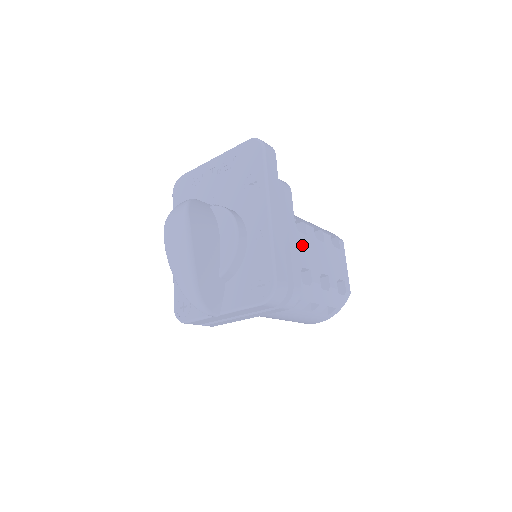
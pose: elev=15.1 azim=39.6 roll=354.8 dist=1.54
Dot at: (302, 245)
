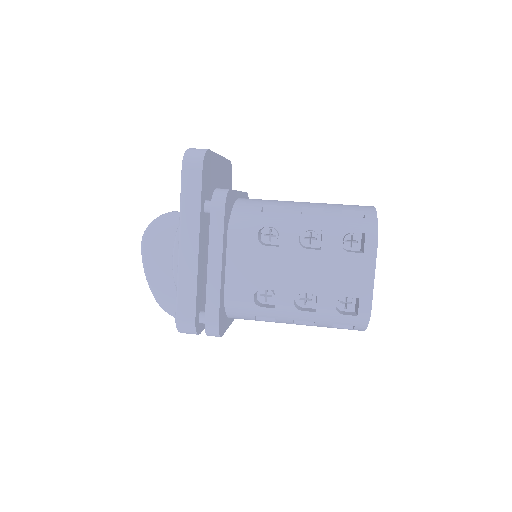
Dot at: (265, 261)
